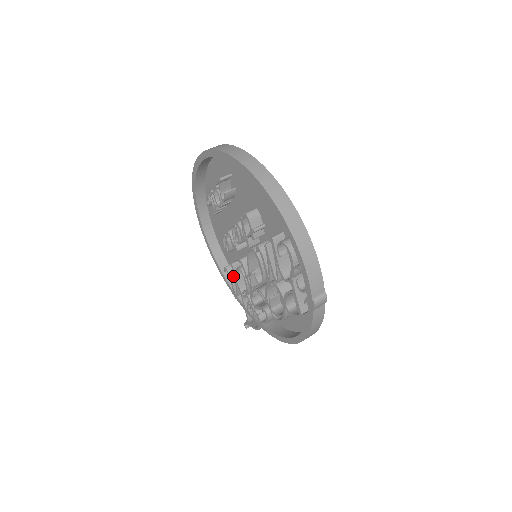
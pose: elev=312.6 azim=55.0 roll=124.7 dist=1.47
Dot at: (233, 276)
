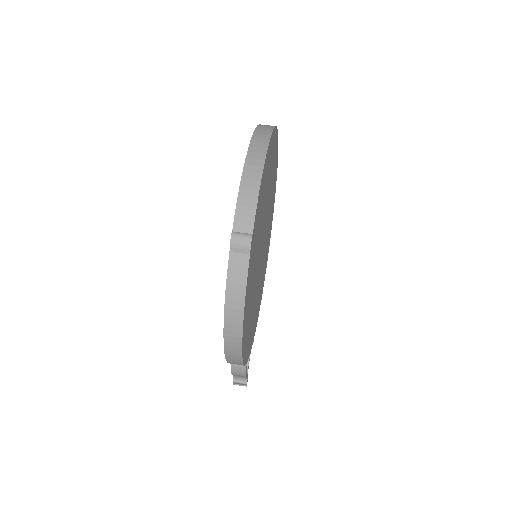
Dot at: occluded
